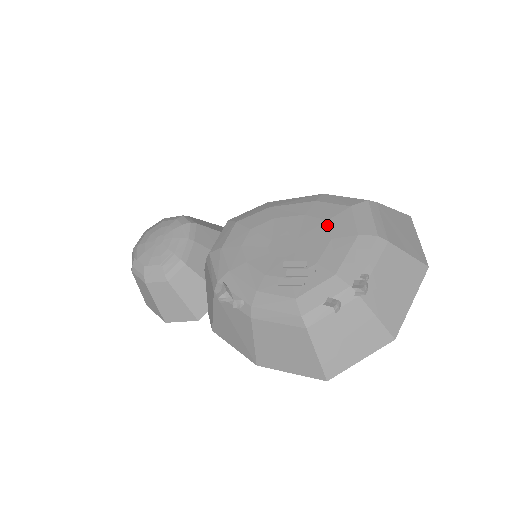
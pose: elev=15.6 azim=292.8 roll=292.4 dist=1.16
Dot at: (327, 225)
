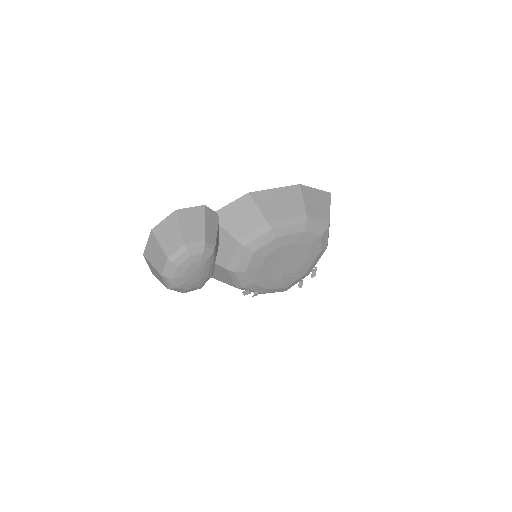
Dot at: (308, 250)
